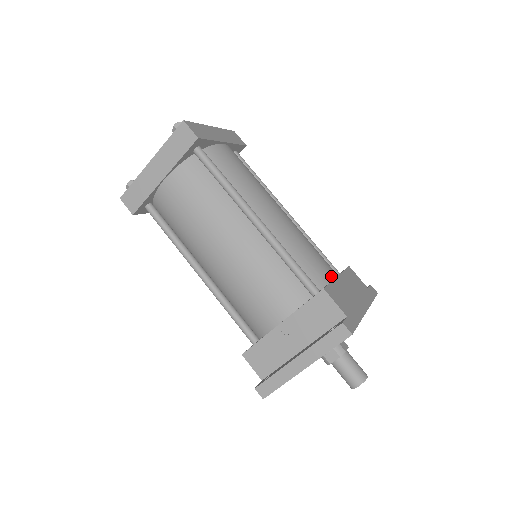
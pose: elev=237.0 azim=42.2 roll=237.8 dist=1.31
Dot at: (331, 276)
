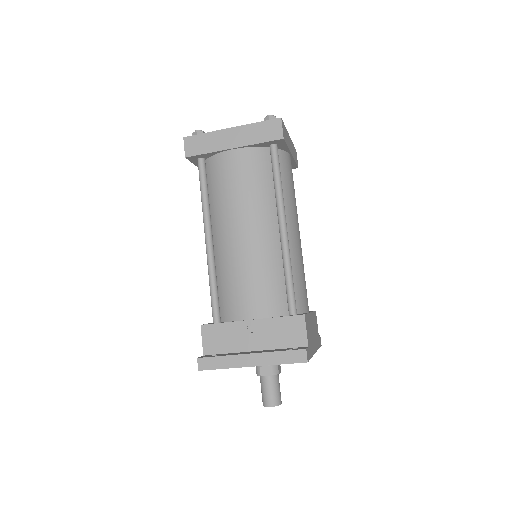
Dot at: (307, 309)
